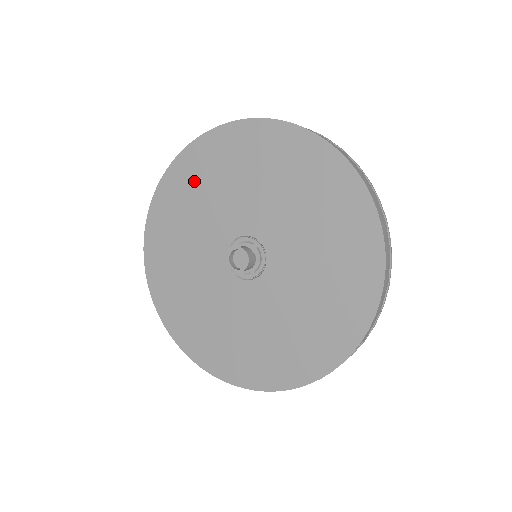
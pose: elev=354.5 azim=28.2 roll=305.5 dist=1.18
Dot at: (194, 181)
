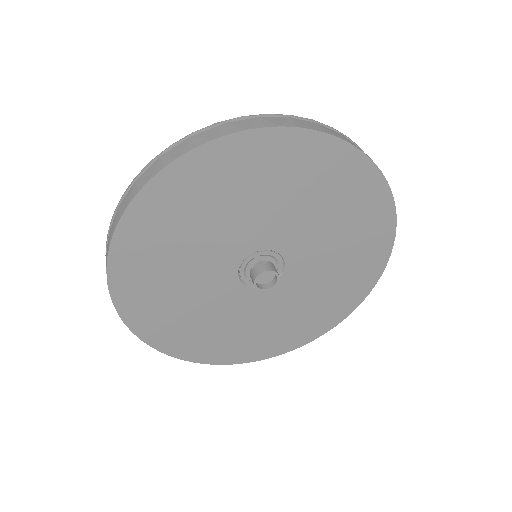
Dot at: (152, 291)
